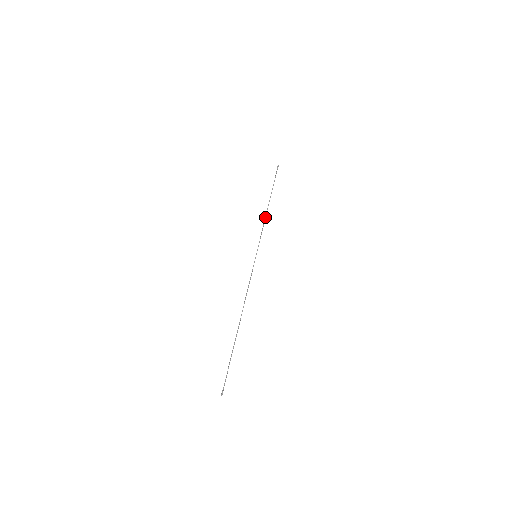
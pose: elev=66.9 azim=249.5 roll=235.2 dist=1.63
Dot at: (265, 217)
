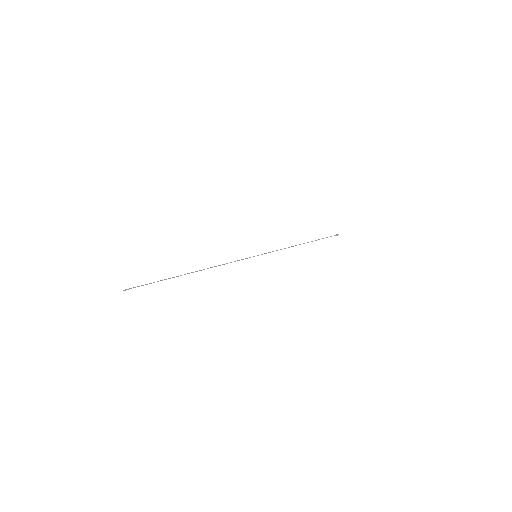
Dot at: (291, 246)
